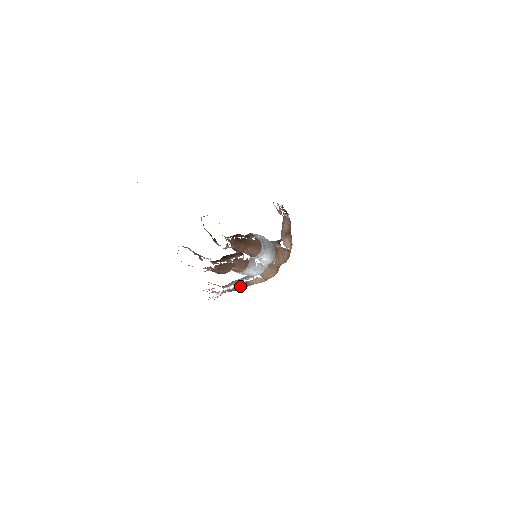
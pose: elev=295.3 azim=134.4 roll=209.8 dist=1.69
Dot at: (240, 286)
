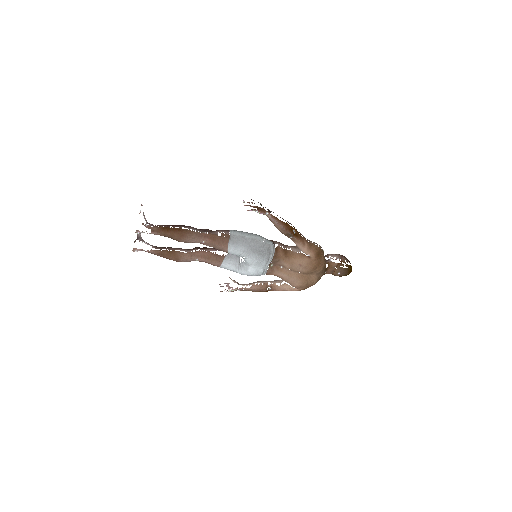
Dot at: (261, 288)
